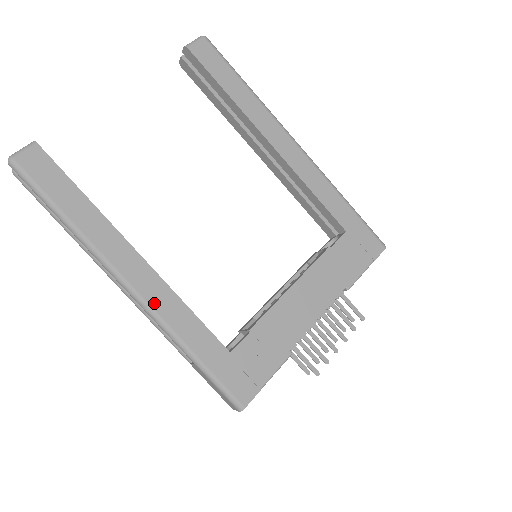
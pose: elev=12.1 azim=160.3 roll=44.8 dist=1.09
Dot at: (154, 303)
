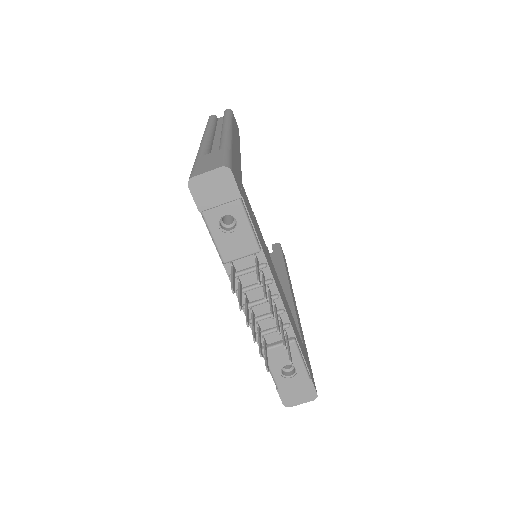
Dot at: (234, 141)
